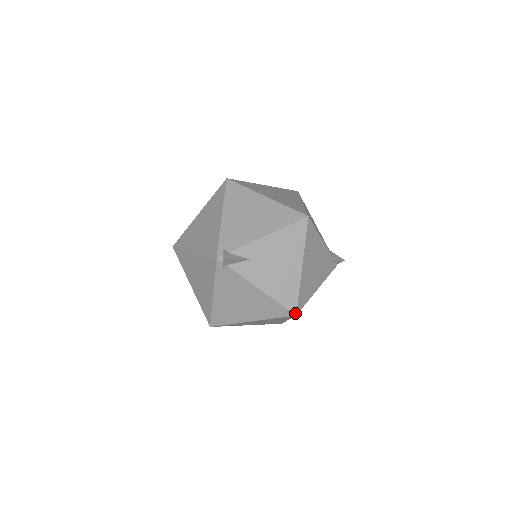
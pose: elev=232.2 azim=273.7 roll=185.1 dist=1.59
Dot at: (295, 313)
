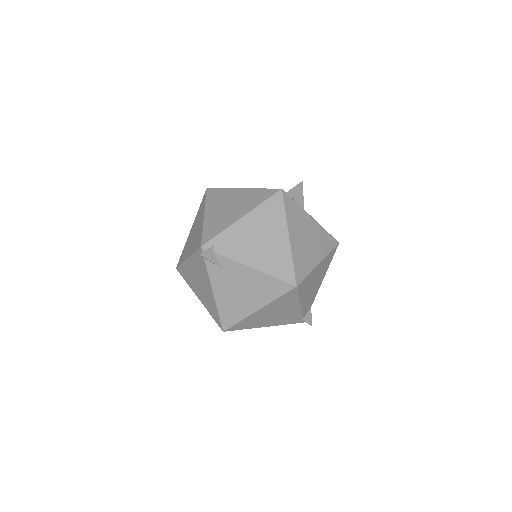
Dot at: (224, 330)
